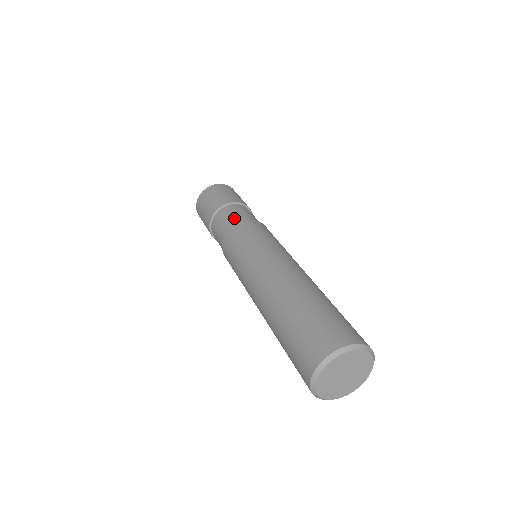
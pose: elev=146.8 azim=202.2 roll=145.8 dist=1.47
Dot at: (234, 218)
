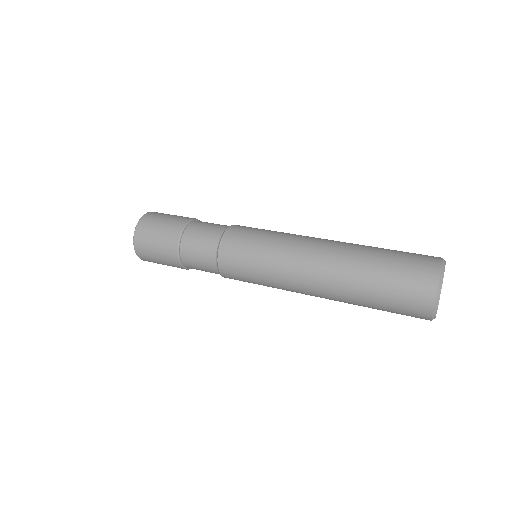
Dot at: (207, 245)
